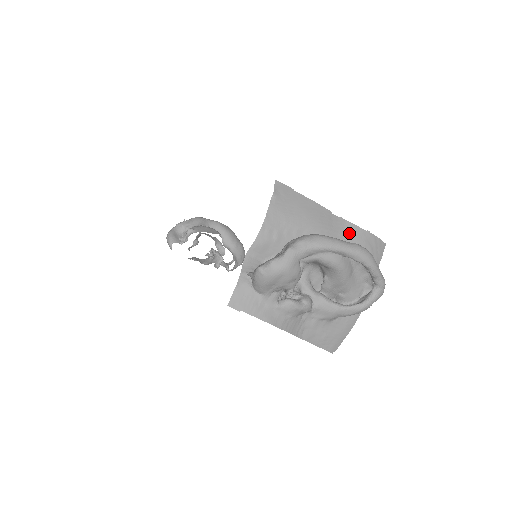
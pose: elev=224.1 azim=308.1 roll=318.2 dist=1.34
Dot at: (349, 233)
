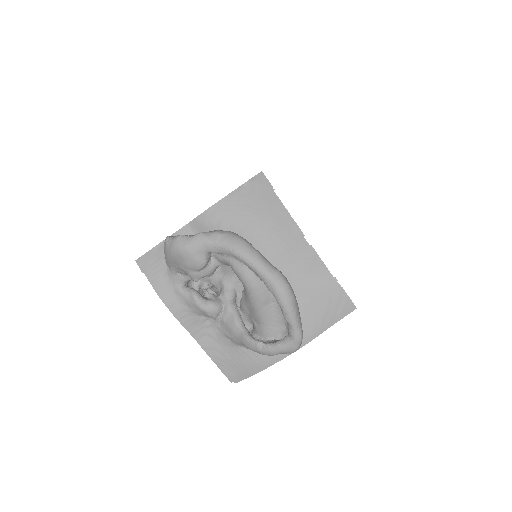
Dot at: (310, 268)
